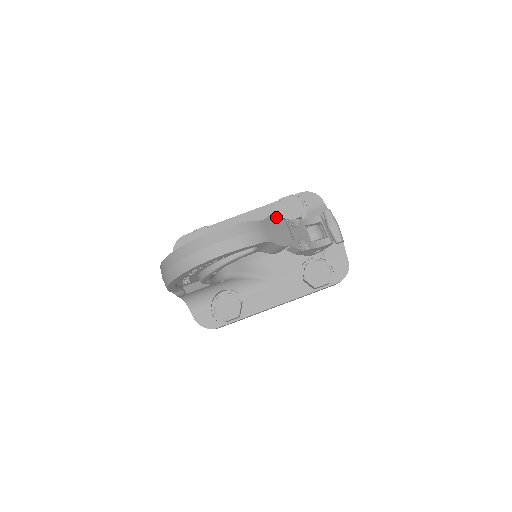
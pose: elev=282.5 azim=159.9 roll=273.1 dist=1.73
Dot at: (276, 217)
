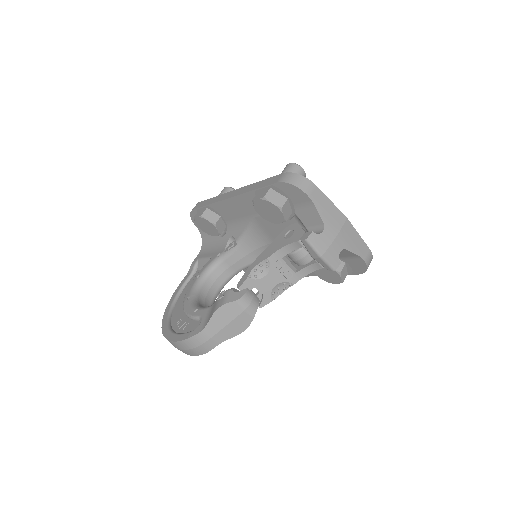
Dot at: (223, 307)
